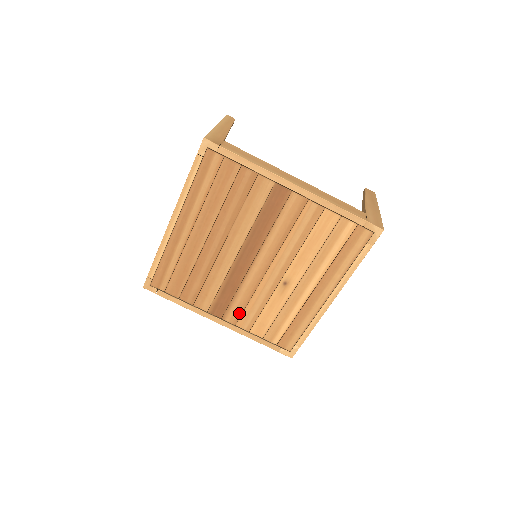
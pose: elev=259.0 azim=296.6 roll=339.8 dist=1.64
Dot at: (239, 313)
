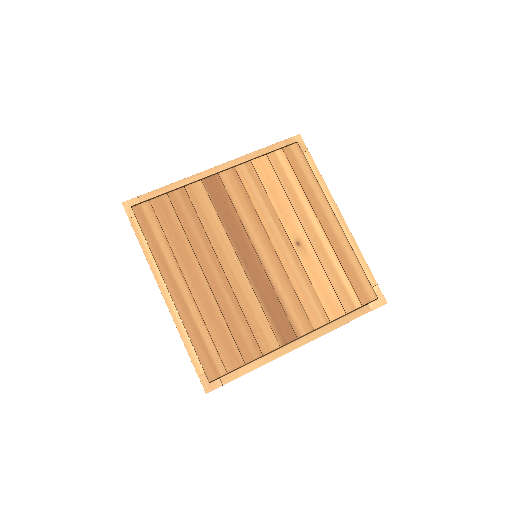
Dot at: (302, 314)
